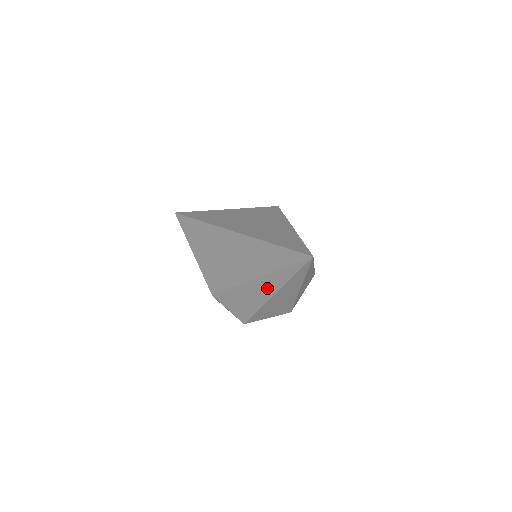
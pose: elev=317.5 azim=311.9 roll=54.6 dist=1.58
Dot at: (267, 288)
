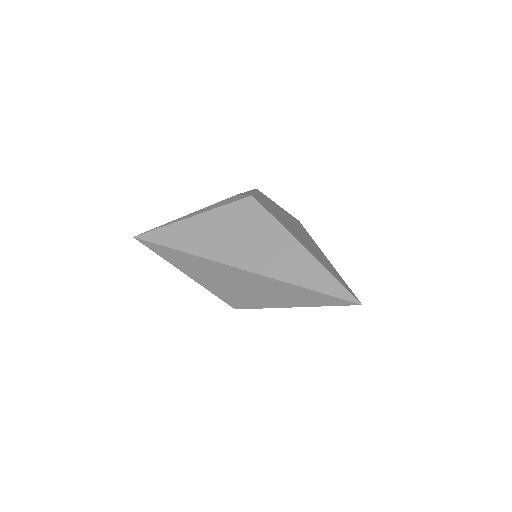
Dot at: occluded
